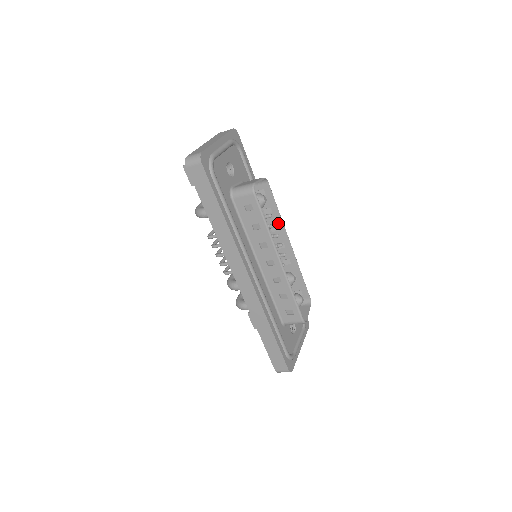
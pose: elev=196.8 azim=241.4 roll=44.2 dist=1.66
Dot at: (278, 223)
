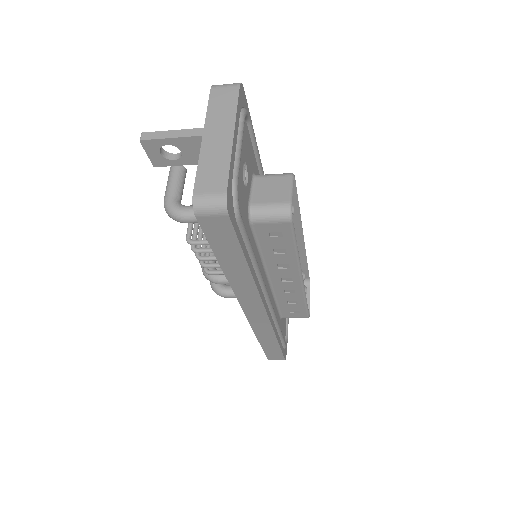
Dot at: (293, 218)
